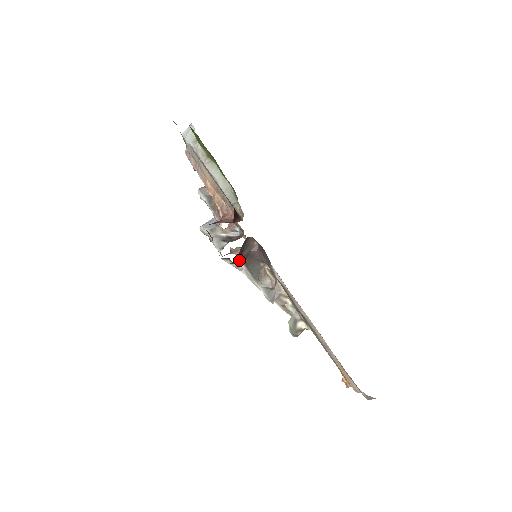
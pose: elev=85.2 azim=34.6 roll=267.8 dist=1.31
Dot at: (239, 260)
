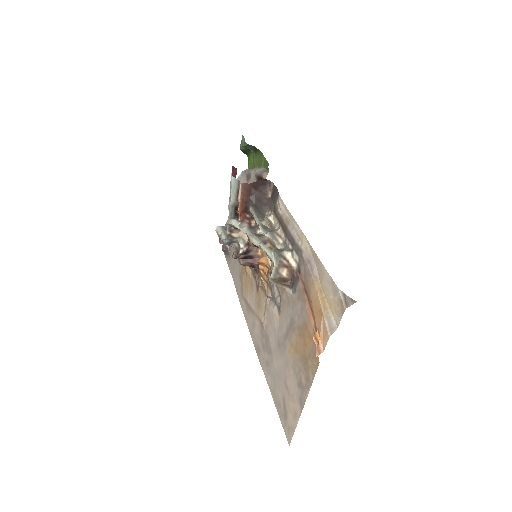
Dot at: (250, 199)
